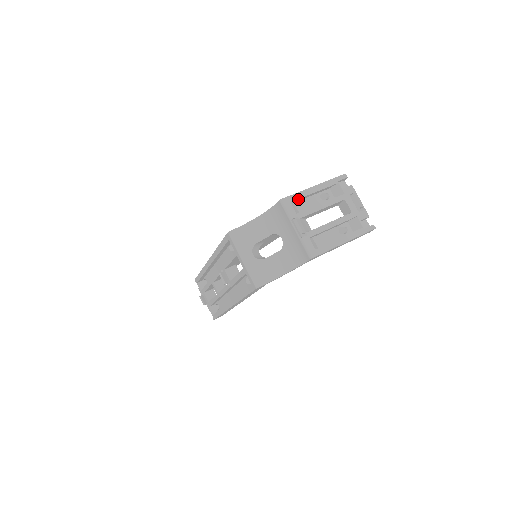
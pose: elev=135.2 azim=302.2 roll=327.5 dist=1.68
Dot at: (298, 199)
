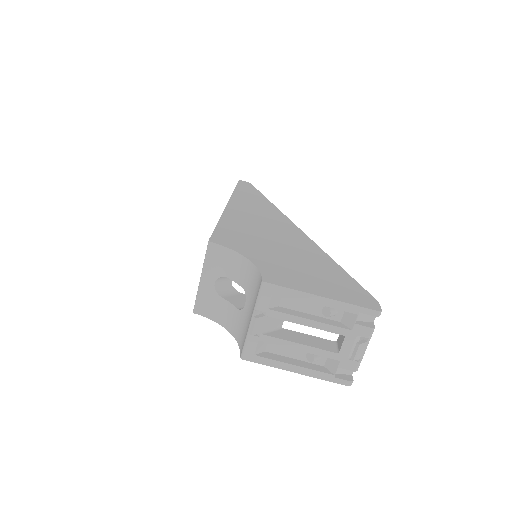
Dot at: (288, 294)
